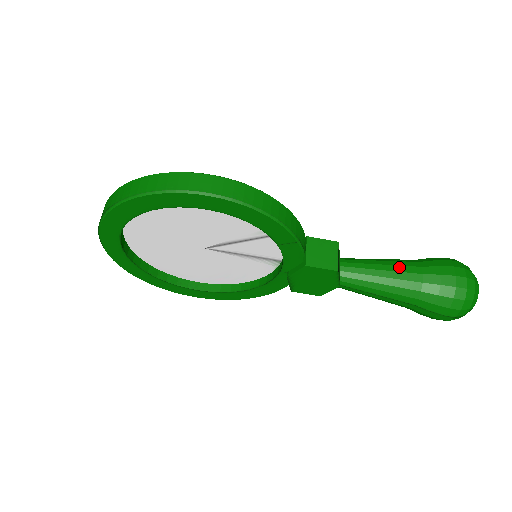
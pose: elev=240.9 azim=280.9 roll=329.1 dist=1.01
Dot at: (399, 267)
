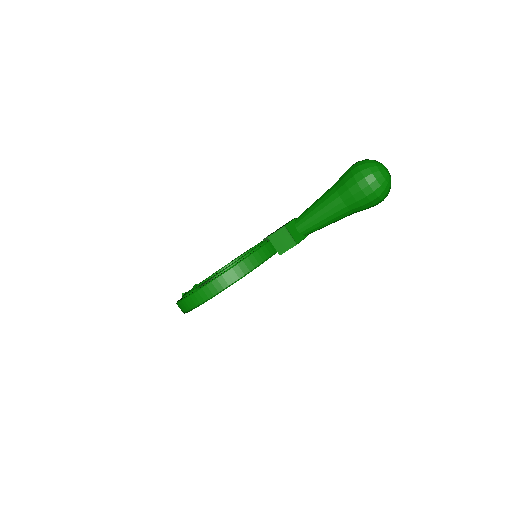
Dot at: (327, 207)
